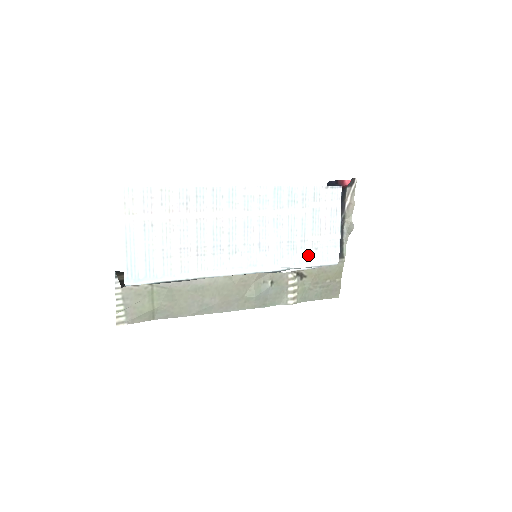
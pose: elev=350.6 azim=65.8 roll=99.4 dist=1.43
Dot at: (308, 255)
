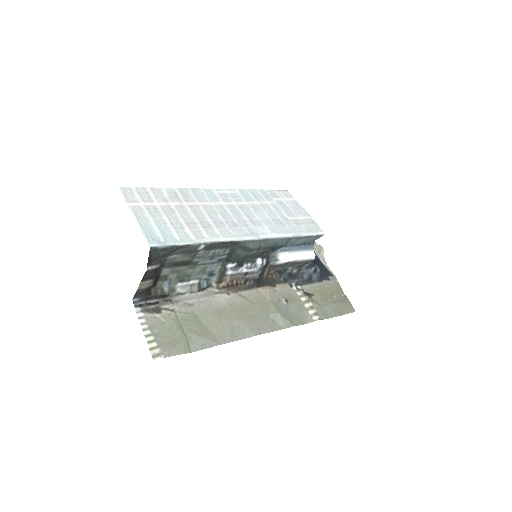
Dot at: (296, 227)
